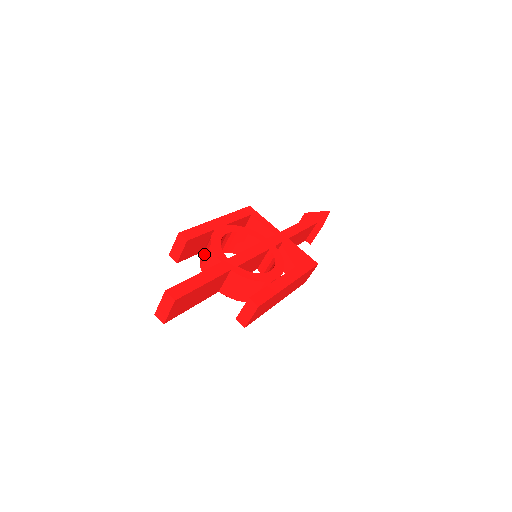
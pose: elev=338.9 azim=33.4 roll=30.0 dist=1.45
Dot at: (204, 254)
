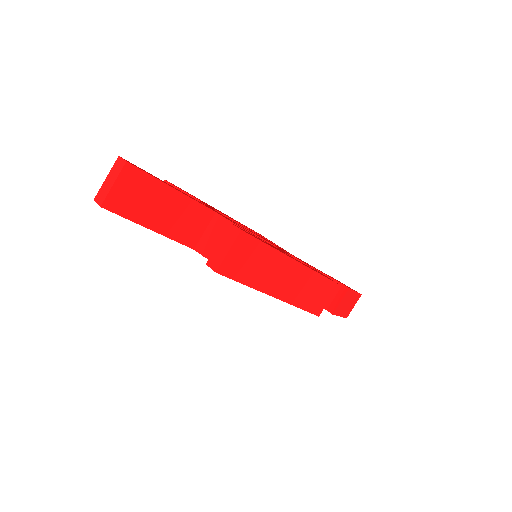
Dot at: occluded
